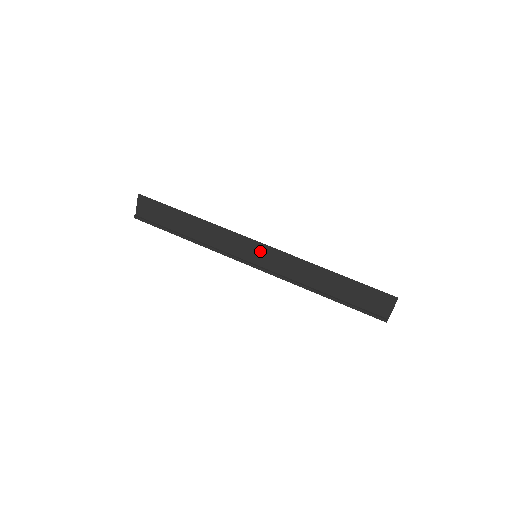
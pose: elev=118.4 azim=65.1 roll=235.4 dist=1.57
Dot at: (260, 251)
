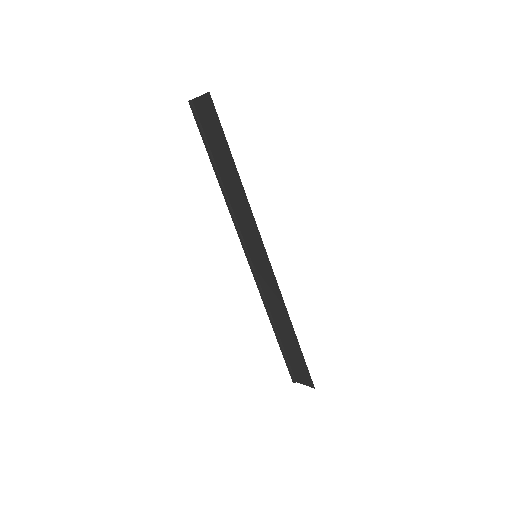
Dot at: (262, 259)
